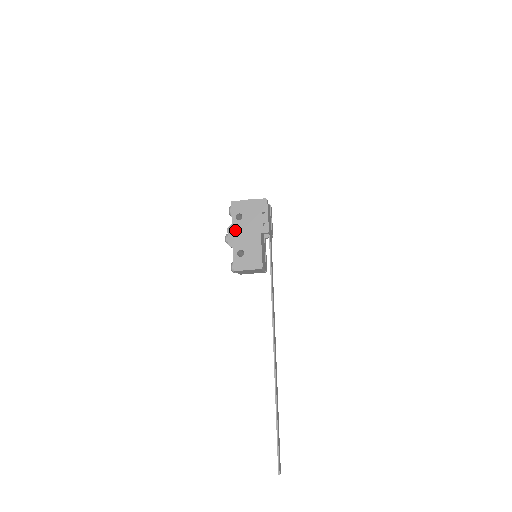
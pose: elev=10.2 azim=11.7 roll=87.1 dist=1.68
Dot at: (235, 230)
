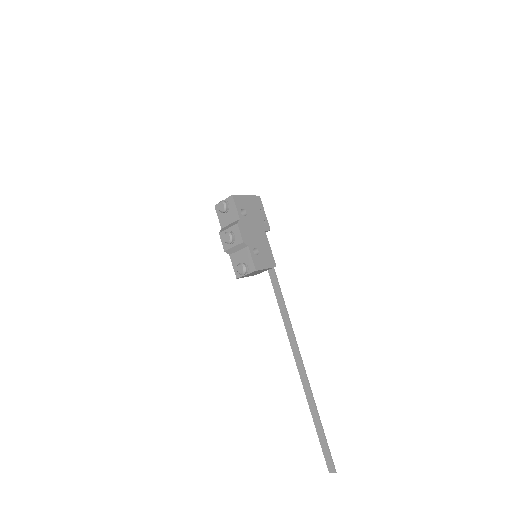
Dot at: (245, 226)
